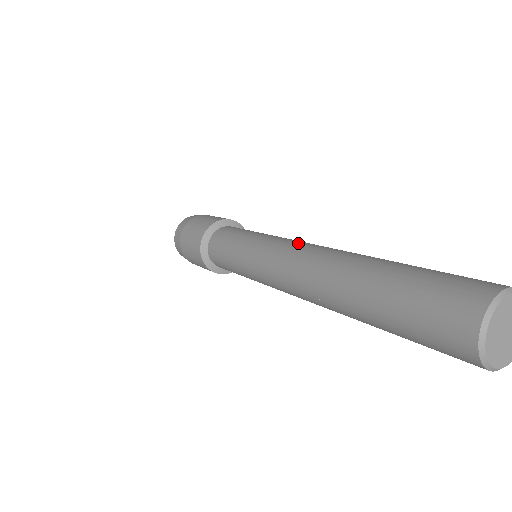
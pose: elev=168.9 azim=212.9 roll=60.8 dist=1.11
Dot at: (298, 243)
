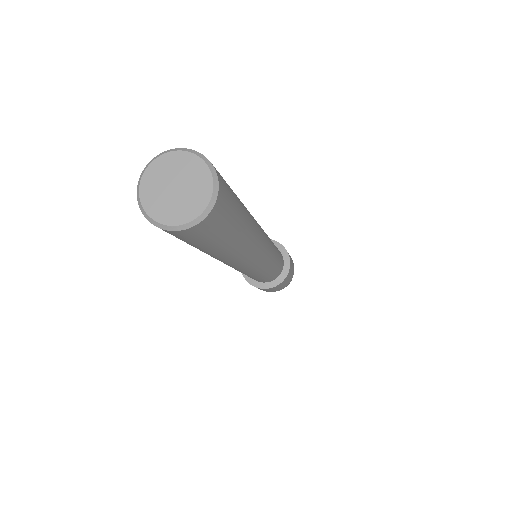
Dot at: occluded
